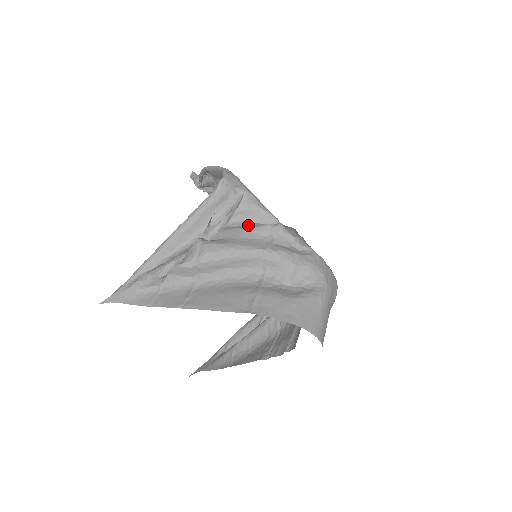
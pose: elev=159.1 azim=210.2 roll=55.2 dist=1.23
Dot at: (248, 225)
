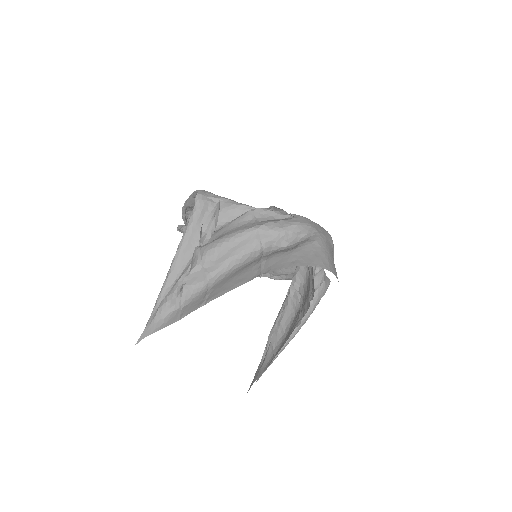
Dot at: (233, 220)
